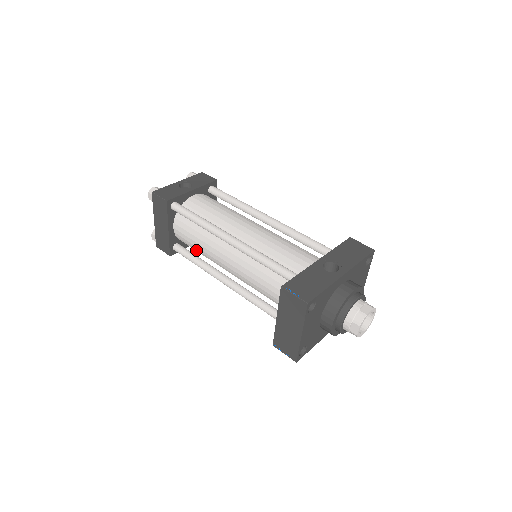
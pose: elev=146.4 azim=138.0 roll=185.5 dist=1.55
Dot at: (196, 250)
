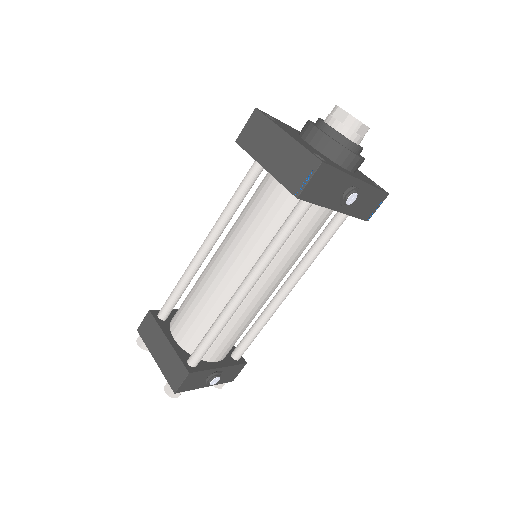
Dot at: (206, 325)
